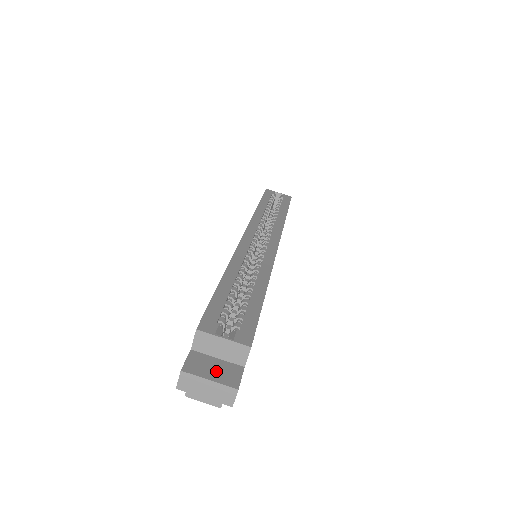
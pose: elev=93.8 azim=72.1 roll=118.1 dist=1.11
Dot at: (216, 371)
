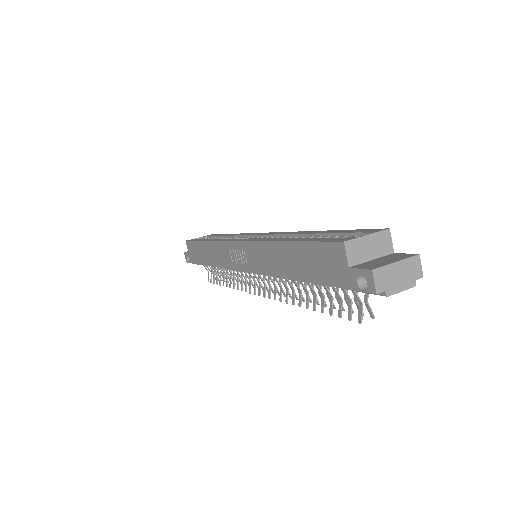
Dot at: (388, 260)
